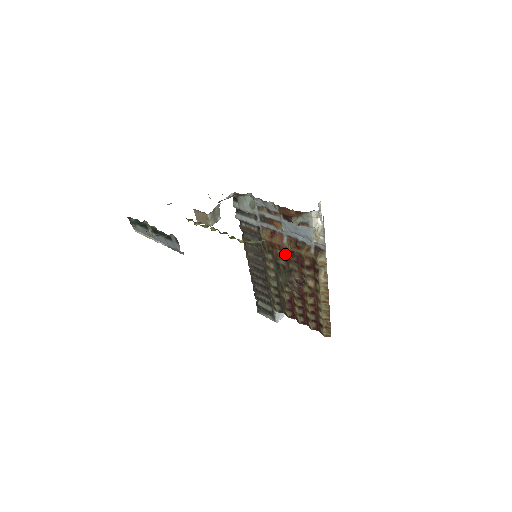
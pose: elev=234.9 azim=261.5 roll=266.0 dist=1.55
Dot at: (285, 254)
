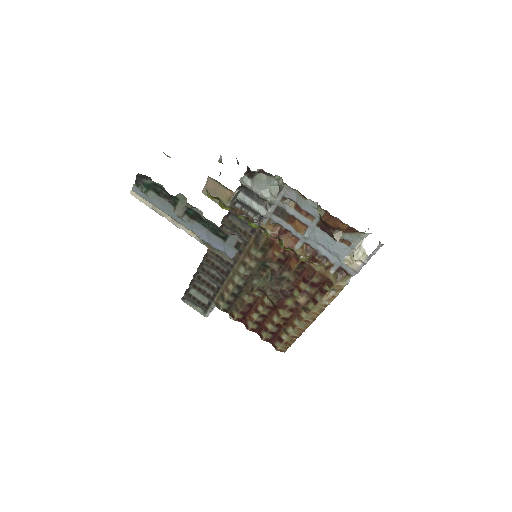
Dot at: (286, 260)
